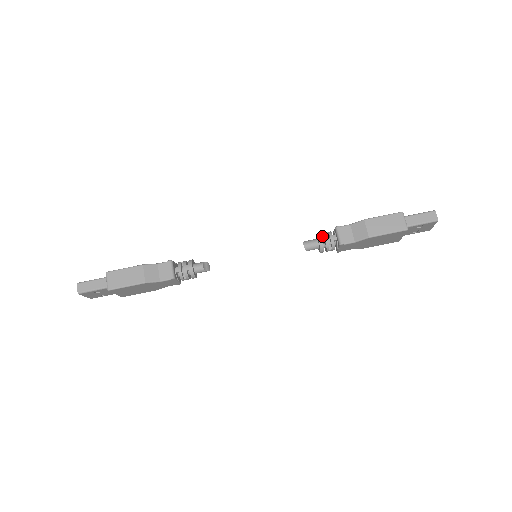
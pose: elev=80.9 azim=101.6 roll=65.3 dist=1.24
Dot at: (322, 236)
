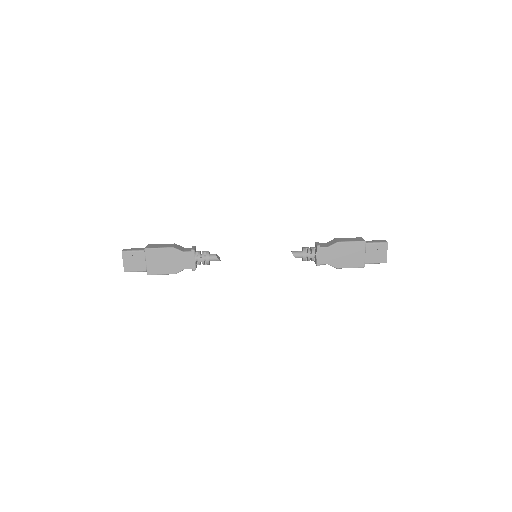
Dot at: occluded
